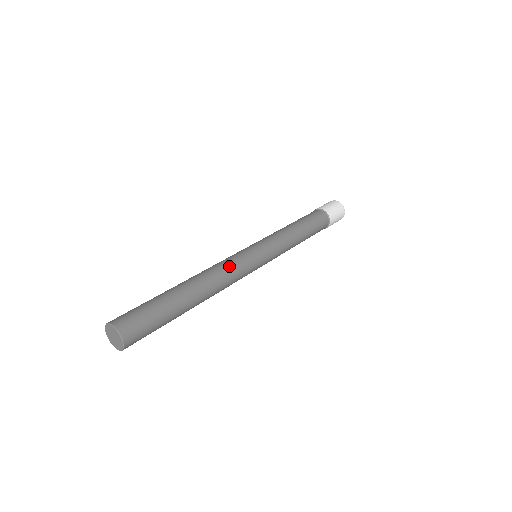
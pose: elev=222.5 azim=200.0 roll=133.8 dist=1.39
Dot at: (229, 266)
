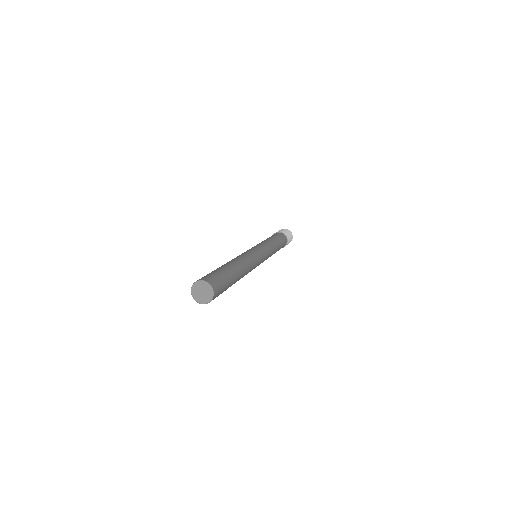
Dot at: (252, 258)
